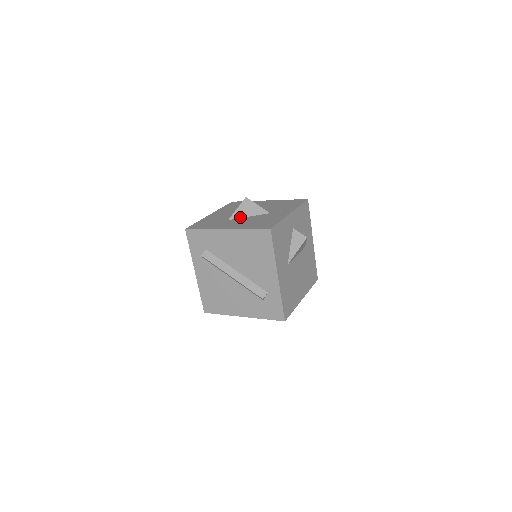
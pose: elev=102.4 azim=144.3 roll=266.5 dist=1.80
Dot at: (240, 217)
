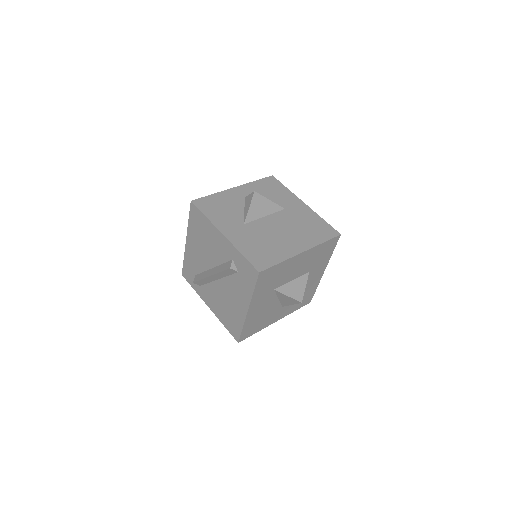
Dot at: occluded
